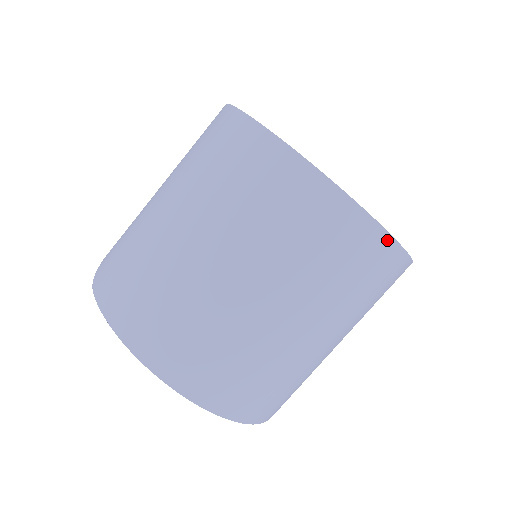
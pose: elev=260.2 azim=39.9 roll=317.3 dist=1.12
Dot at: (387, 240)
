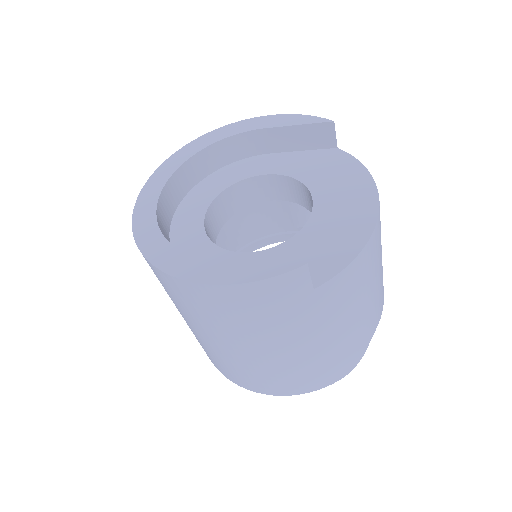
Dot at: (183, 283)
